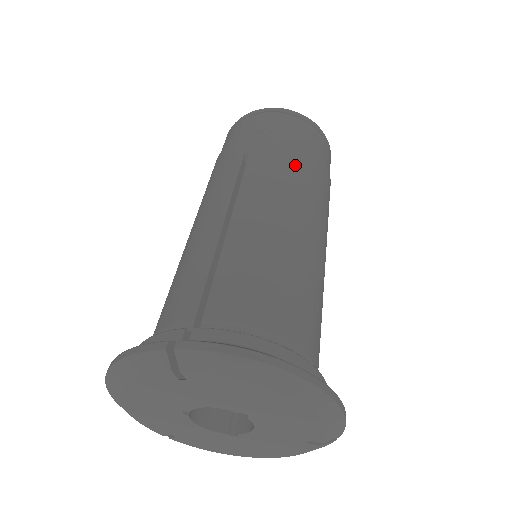
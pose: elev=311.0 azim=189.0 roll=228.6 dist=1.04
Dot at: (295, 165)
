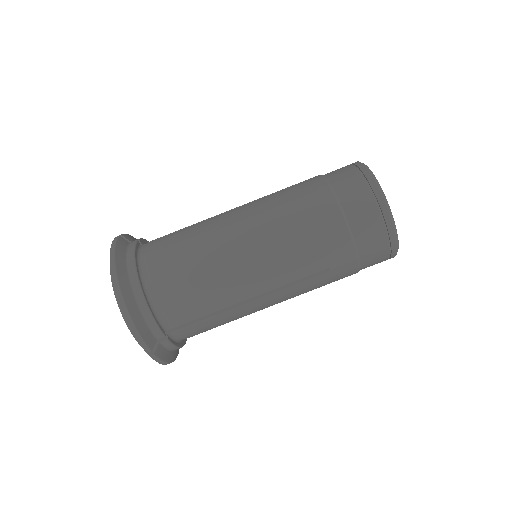
Dot at: occluded
